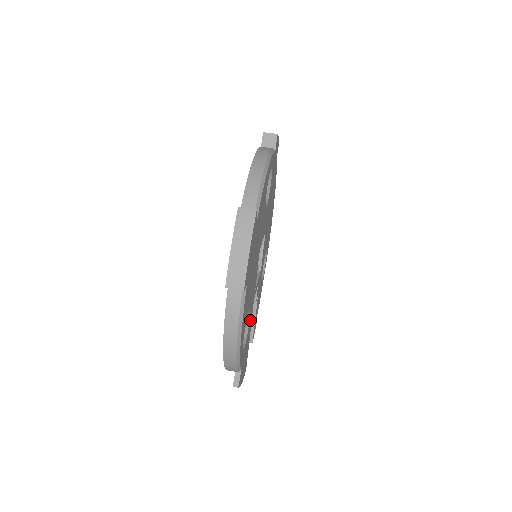
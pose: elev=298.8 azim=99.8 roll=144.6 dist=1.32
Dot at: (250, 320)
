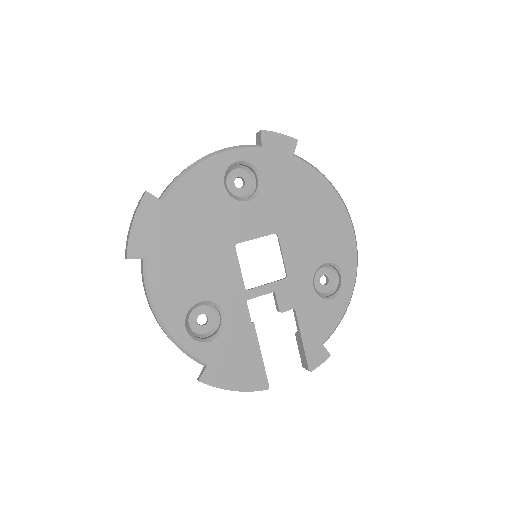
Dot at: (237, 320)
